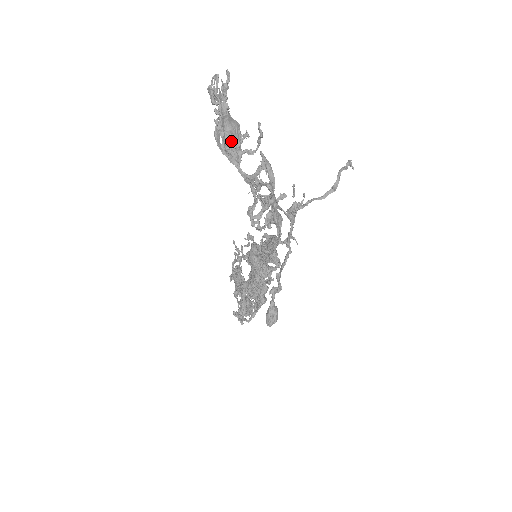
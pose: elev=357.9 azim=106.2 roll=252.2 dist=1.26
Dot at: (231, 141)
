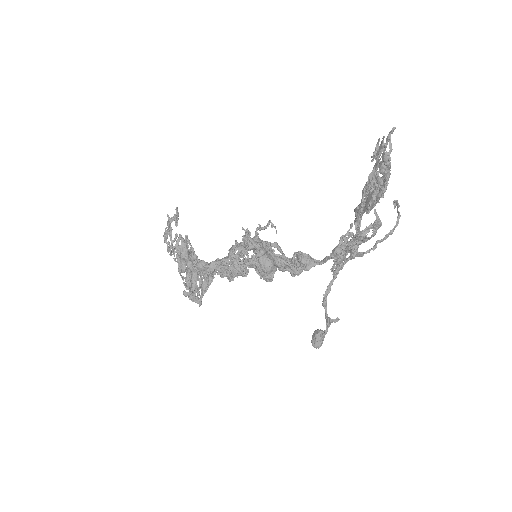
Dot at: (368, 205)
